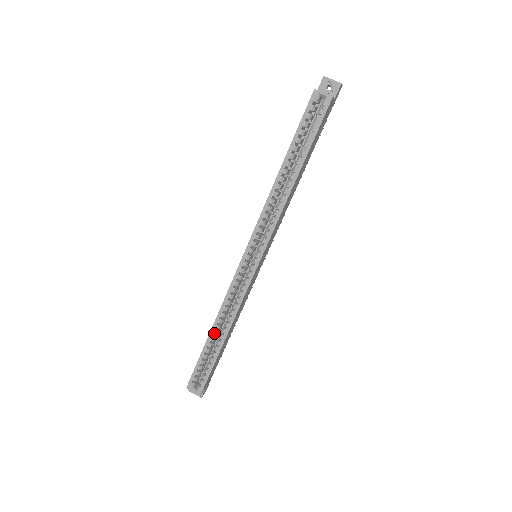
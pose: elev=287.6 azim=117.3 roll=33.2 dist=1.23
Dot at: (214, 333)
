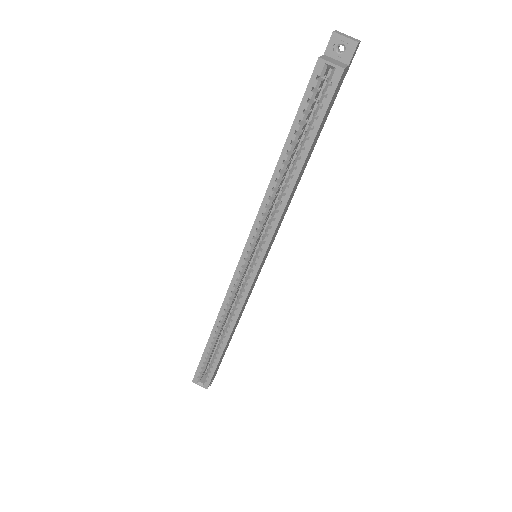
Dot at: (215, 335)
